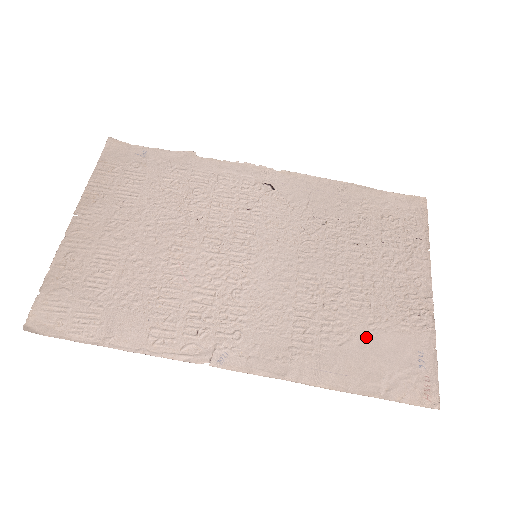
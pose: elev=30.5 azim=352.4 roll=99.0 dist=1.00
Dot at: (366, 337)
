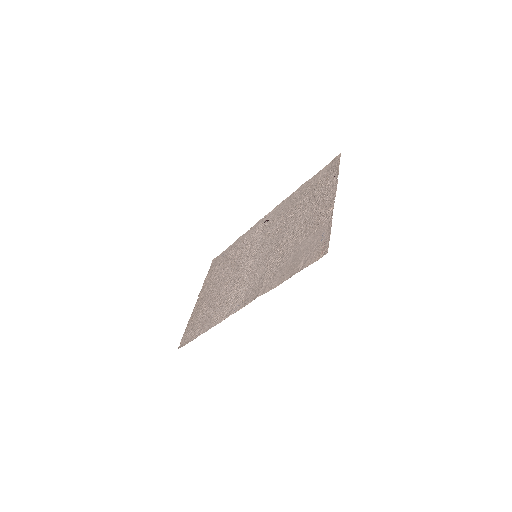
Dot at: (297, 249)
